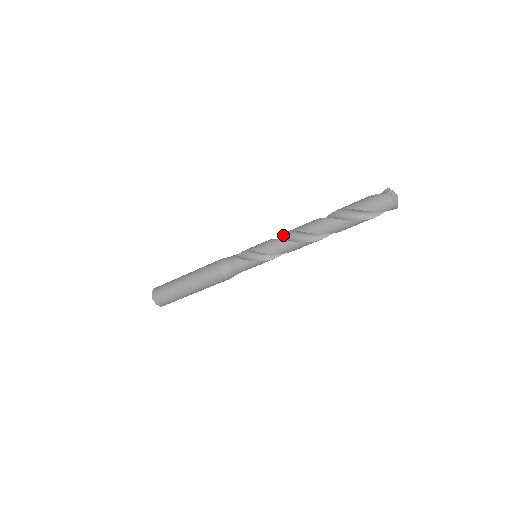
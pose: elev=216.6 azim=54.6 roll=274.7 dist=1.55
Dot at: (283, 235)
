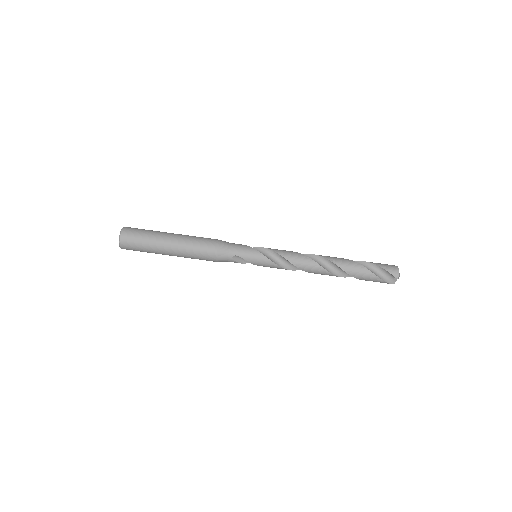
Dot at: occluded
